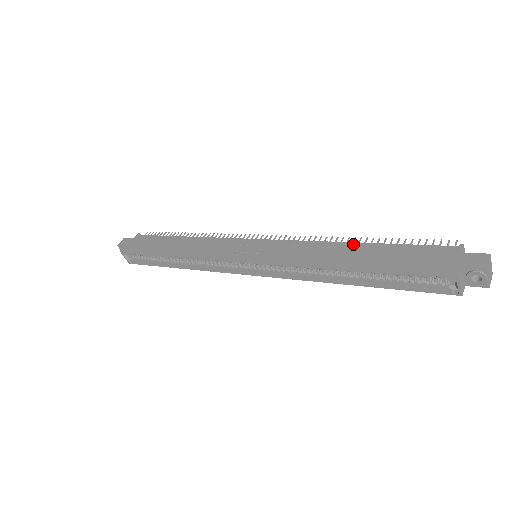
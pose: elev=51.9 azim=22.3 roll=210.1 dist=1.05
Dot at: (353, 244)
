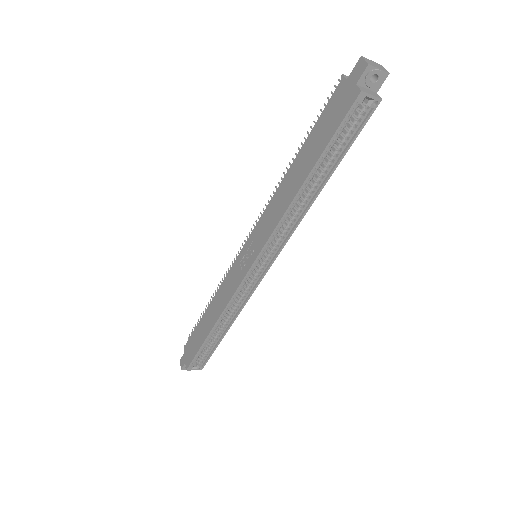
Dot at: (291, 167)
